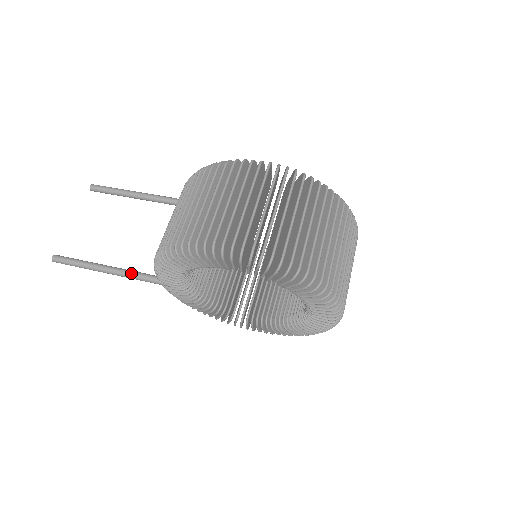
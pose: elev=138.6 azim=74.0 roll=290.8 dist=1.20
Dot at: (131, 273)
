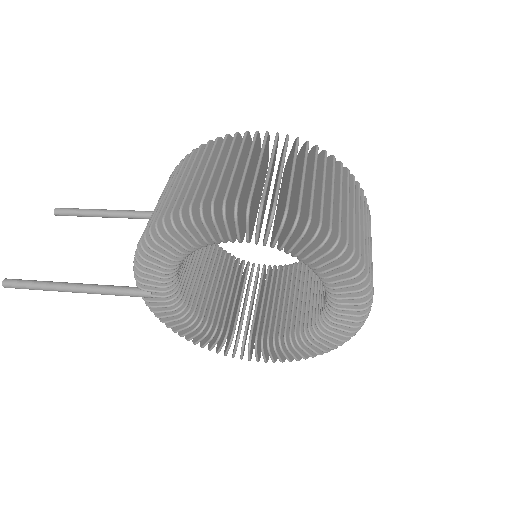
Dot at: (104, 287)
